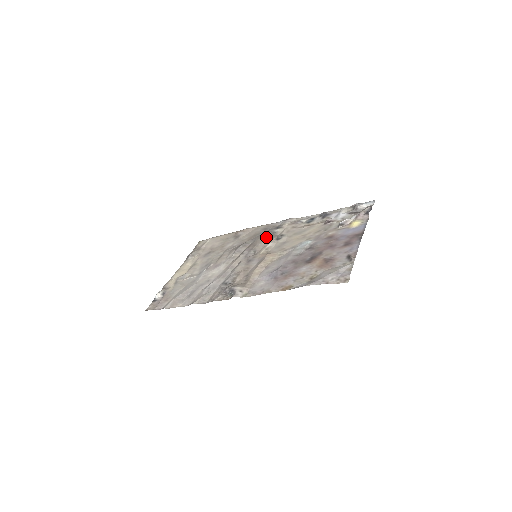
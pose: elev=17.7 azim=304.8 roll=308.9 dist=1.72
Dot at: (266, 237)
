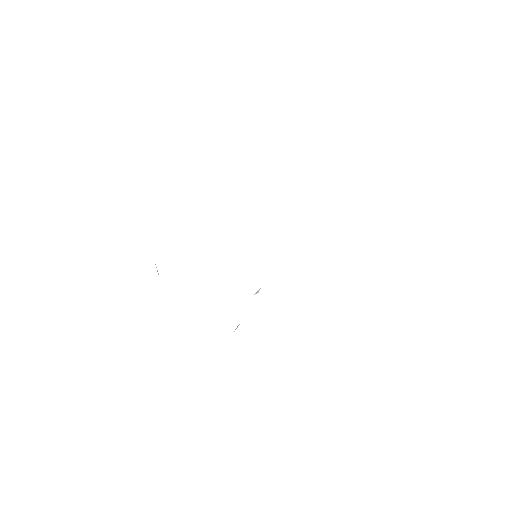
Dot at: occluded
